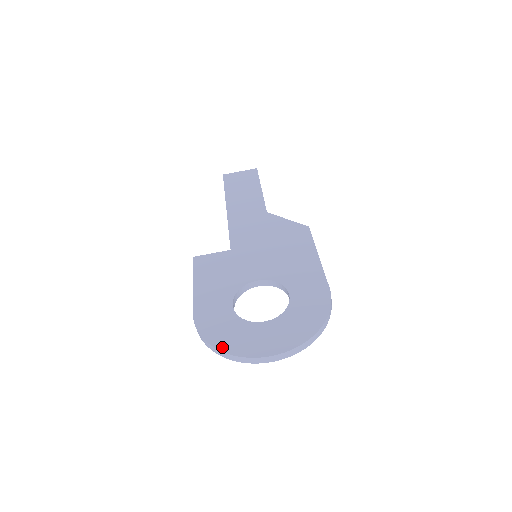
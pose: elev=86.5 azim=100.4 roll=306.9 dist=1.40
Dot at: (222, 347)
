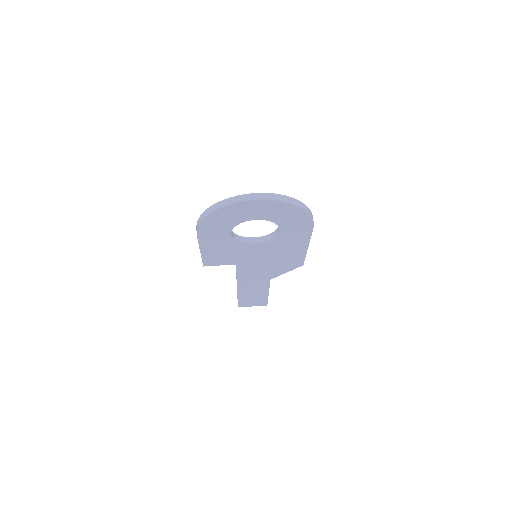
Dot at: (217, 205)
